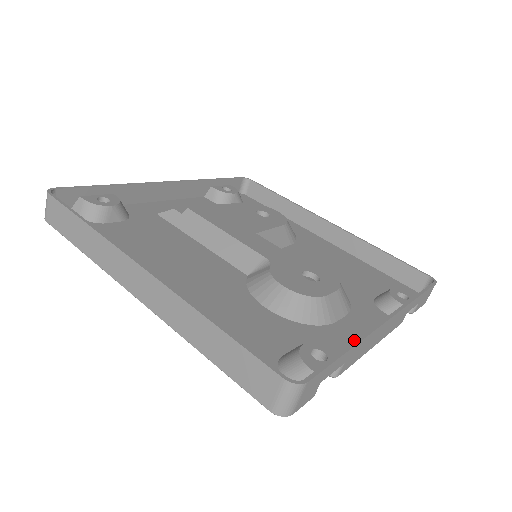
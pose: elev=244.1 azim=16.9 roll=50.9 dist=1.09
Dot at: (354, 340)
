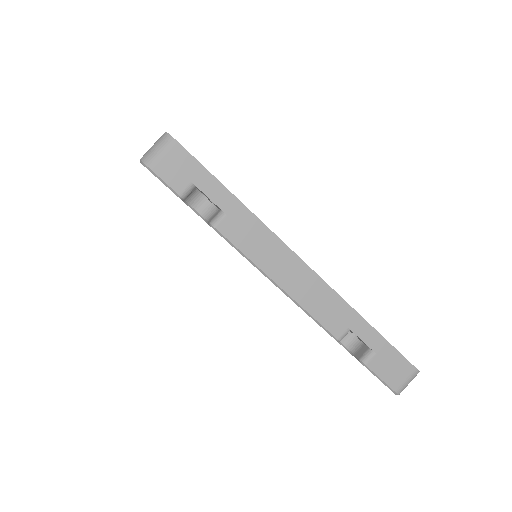
Dot at: occluded
